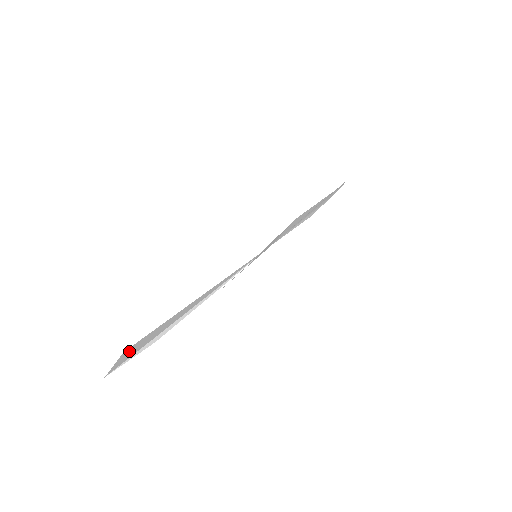
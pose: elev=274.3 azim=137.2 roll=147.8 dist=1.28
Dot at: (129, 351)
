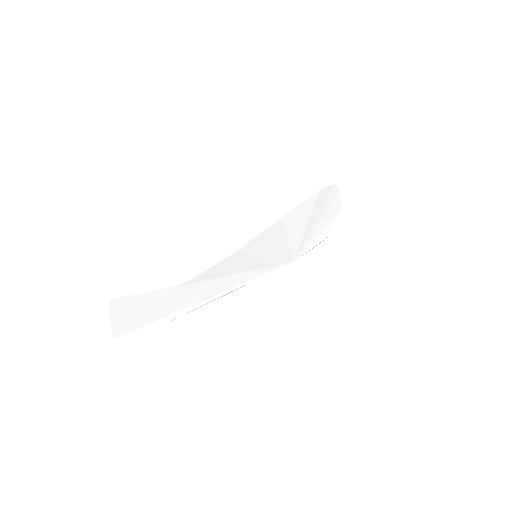
Dot at: (122, 310)
